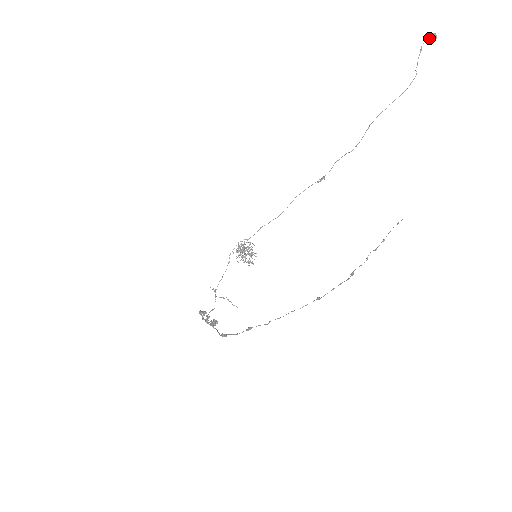
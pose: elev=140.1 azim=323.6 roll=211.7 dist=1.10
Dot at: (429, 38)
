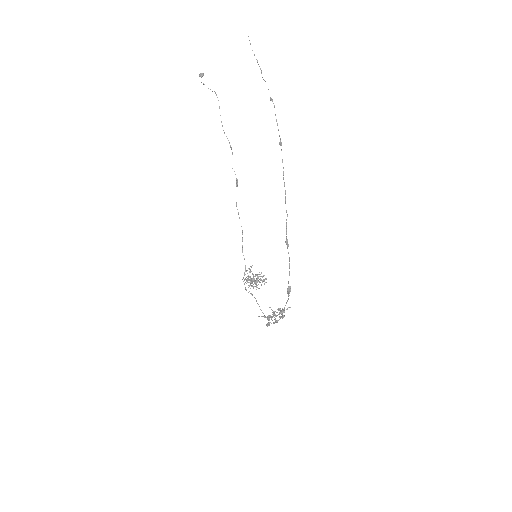
Dot at: occluded
